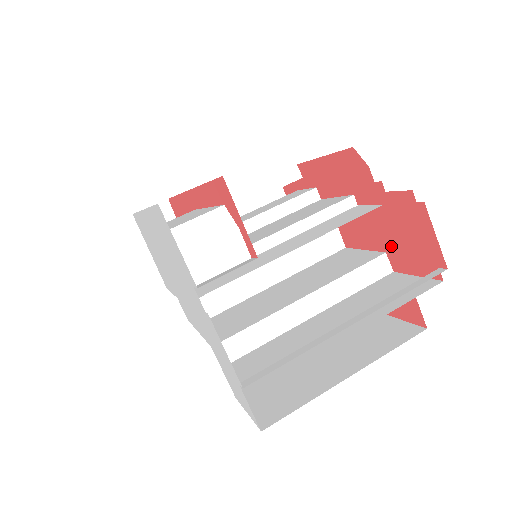
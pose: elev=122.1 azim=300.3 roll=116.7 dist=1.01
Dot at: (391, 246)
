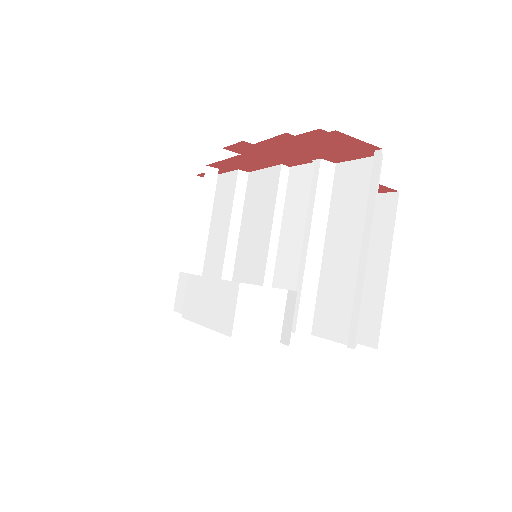
Dot at: (323, 155)
